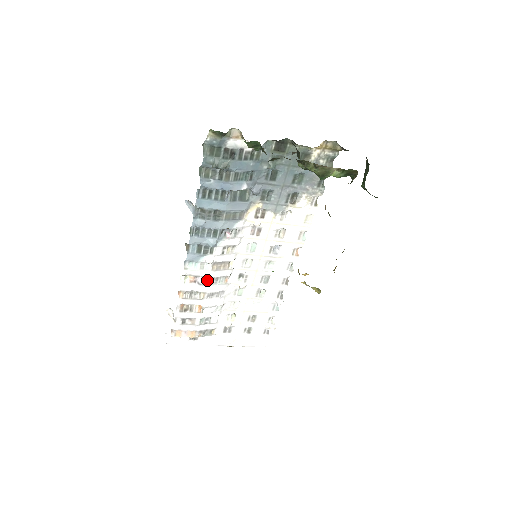
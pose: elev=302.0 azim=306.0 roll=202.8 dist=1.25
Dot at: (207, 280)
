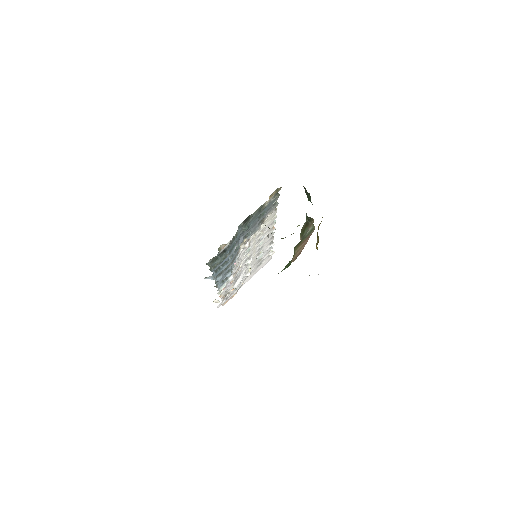
Dot at: (232, 281)
